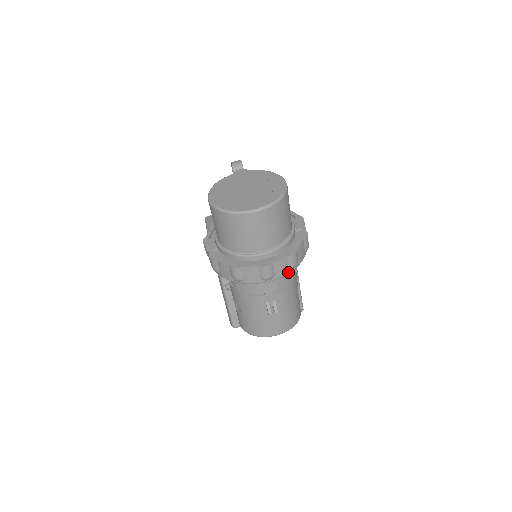
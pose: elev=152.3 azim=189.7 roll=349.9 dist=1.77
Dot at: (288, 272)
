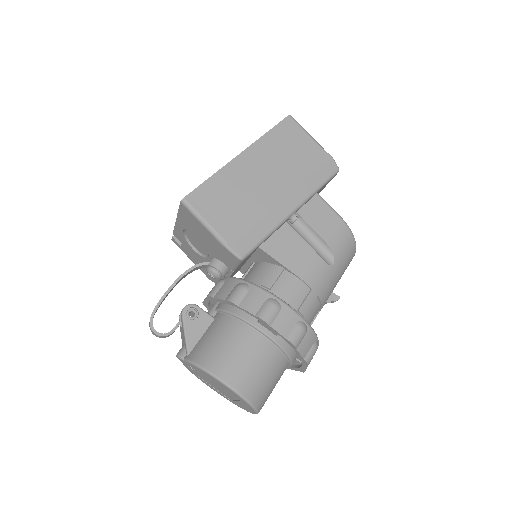
Dot at: occluded
